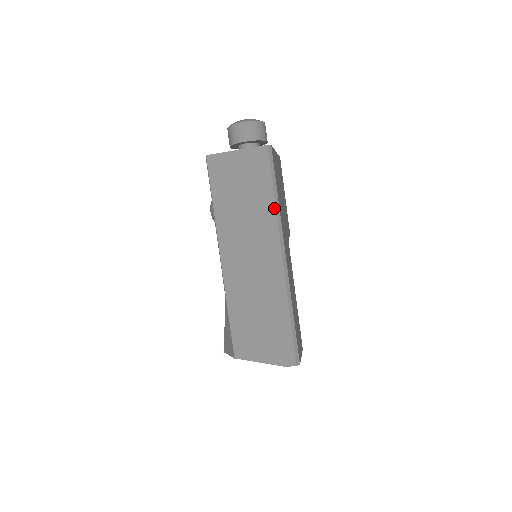
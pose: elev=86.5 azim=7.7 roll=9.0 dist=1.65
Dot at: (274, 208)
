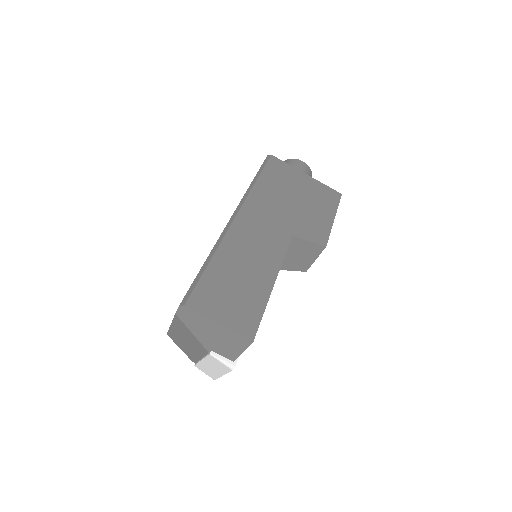
Dot at: (249, 187)
